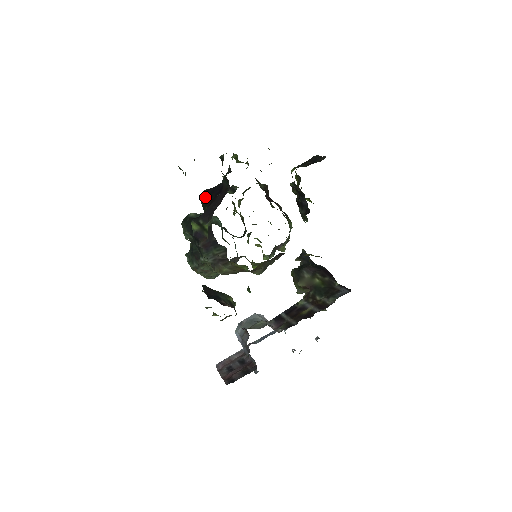
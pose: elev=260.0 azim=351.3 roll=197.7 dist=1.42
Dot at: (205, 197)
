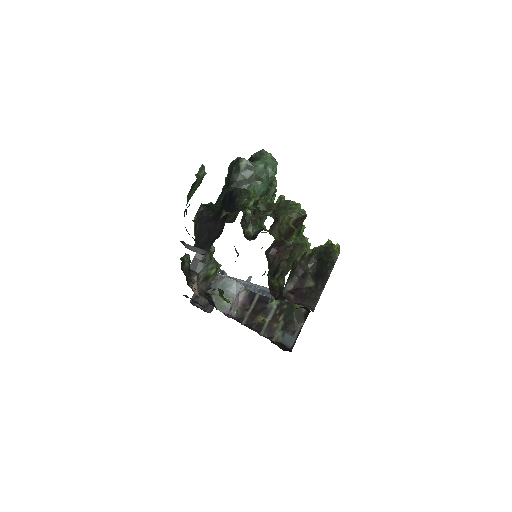
Dot at: (226, 196)
